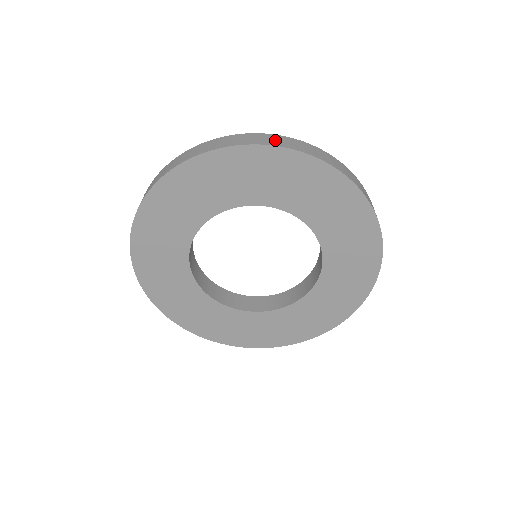
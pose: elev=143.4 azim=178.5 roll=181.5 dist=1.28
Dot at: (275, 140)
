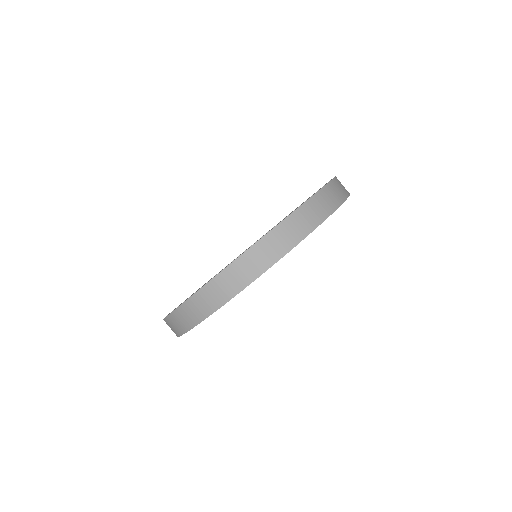
Dot at: (317, 210)
